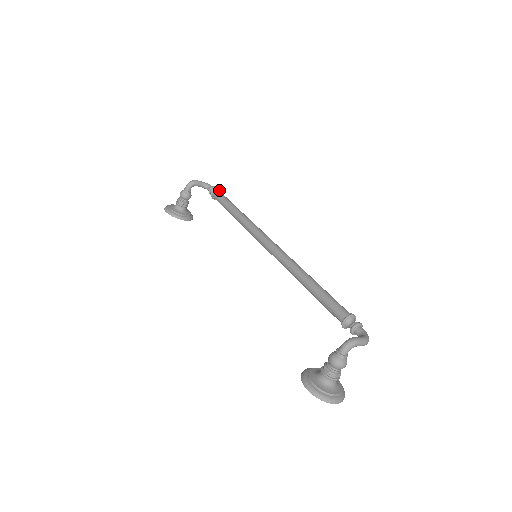
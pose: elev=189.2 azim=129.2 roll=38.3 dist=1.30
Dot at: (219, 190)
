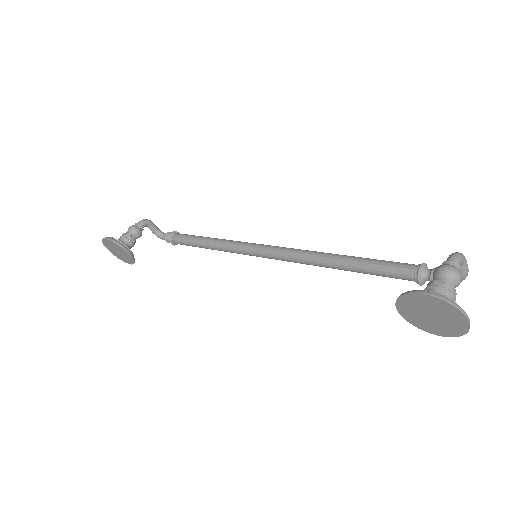
Dot at: occluded
